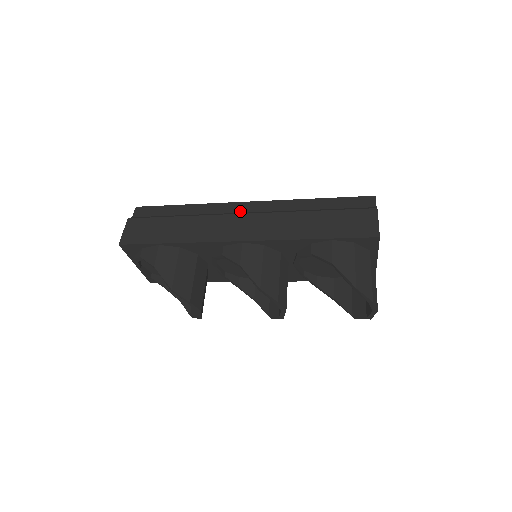
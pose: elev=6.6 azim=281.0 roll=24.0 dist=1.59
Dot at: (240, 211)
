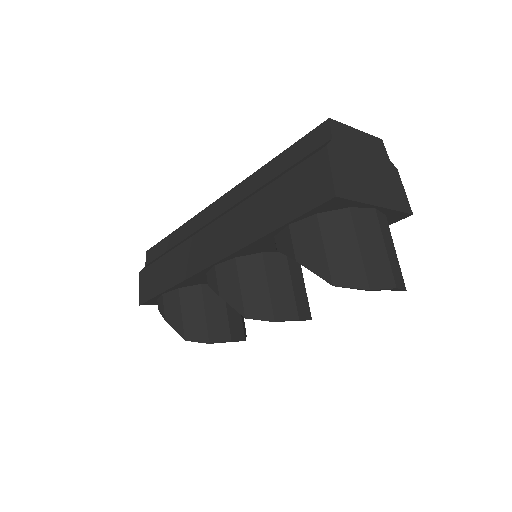
Dot at: (210, 219)
